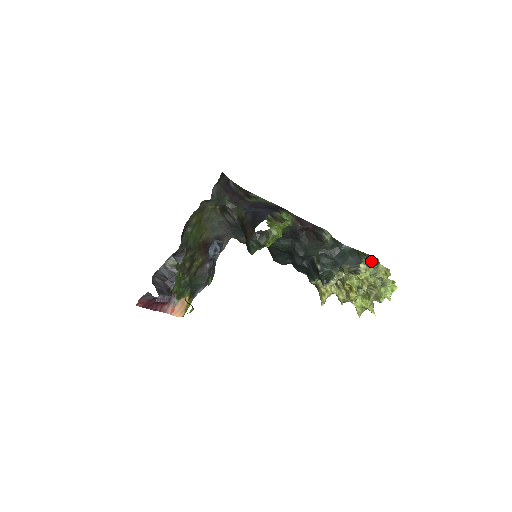
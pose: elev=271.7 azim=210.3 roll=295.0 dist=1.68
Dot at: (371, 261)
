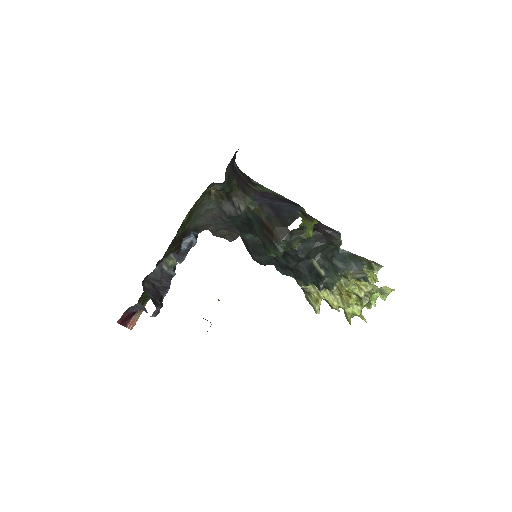
Dot at: (375, 268)
